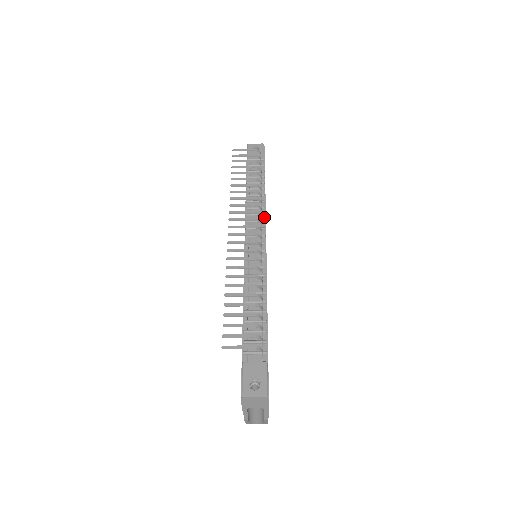
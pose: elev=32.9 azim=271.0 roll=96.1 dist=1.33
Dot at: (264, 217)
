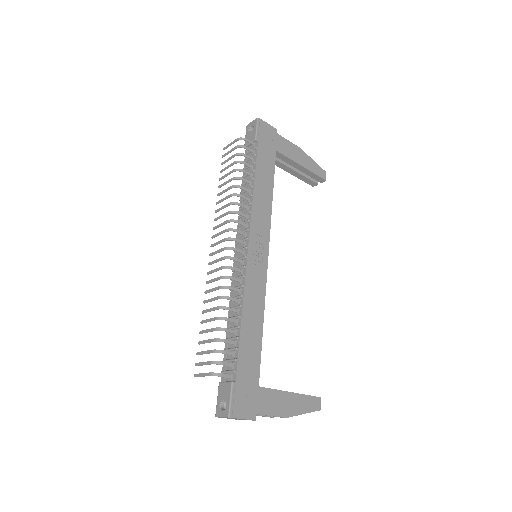
Dot at: (250, 215)
